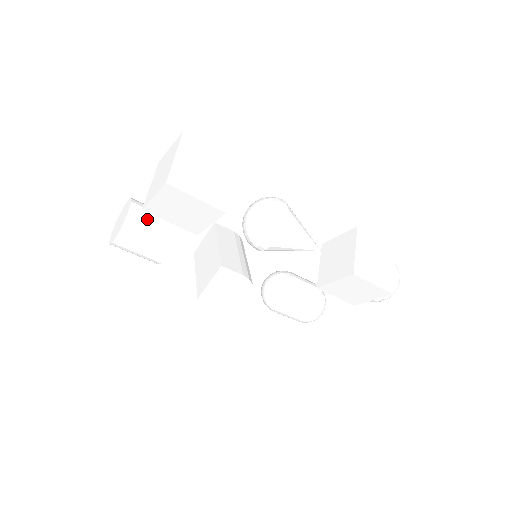
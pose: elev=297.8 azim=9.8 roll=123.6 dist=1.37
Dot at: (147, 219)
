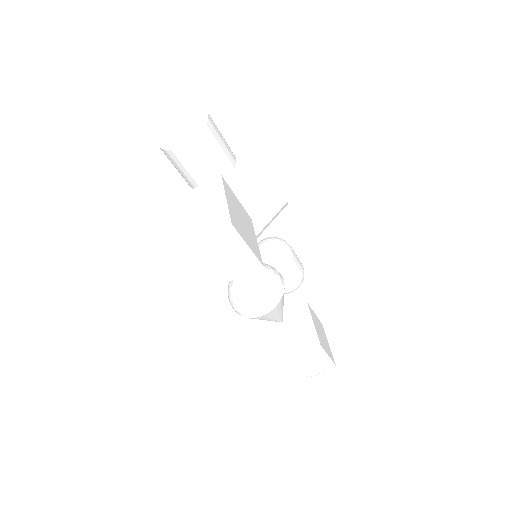
Dot at: (197, 161)
